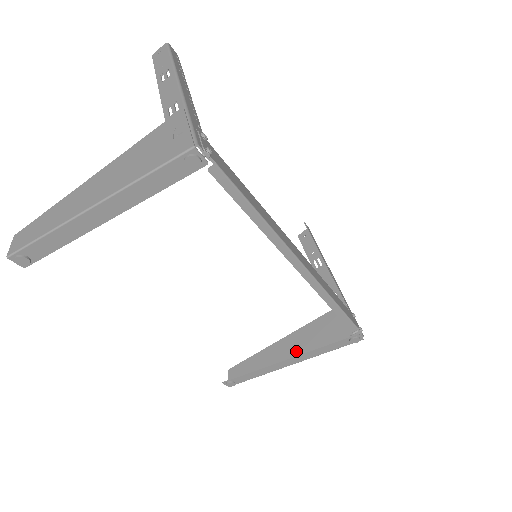
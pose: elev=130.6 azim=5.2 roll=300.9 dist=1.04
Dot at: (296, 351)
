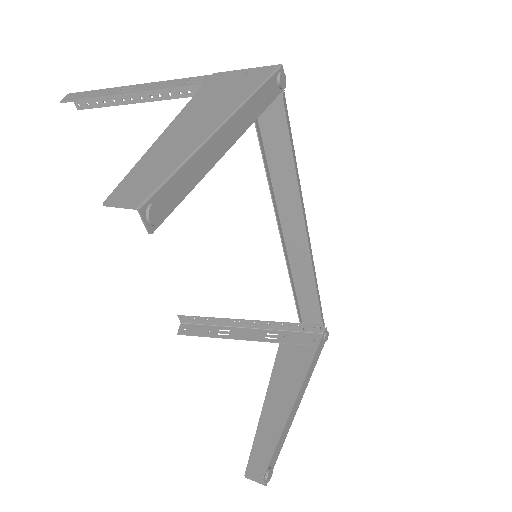
Dot at: (290, 391)
